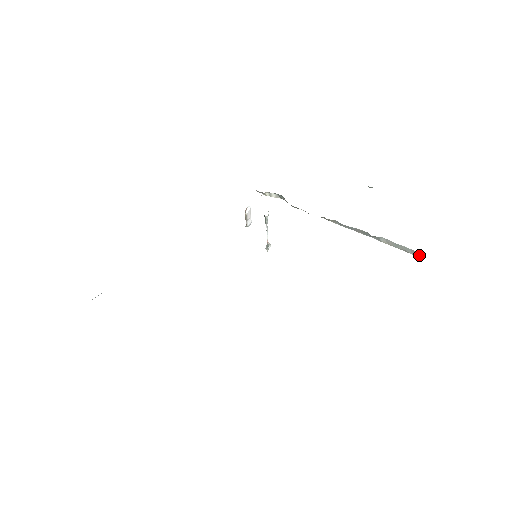
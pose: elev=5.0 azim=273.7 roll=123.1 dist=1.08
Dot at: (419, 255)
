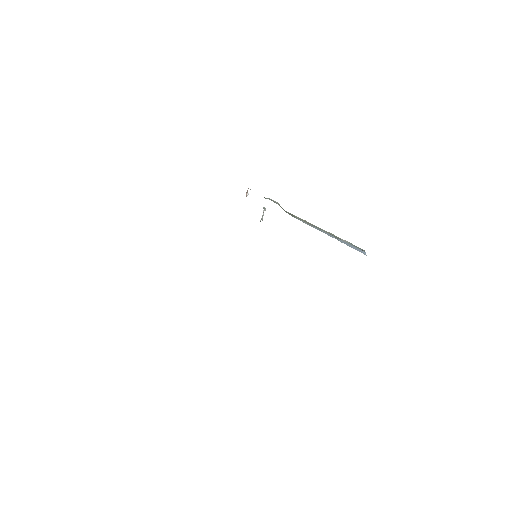
Dot at: occluded
